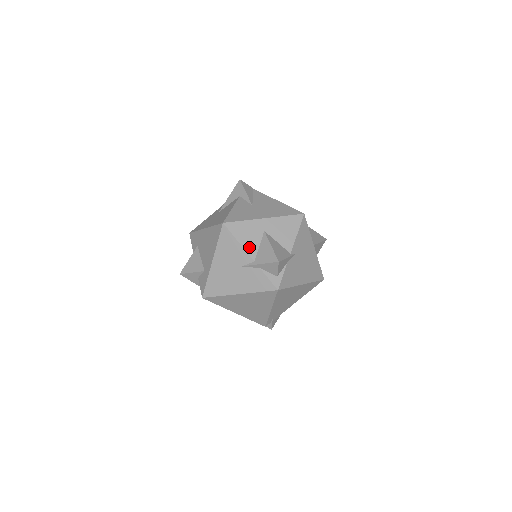
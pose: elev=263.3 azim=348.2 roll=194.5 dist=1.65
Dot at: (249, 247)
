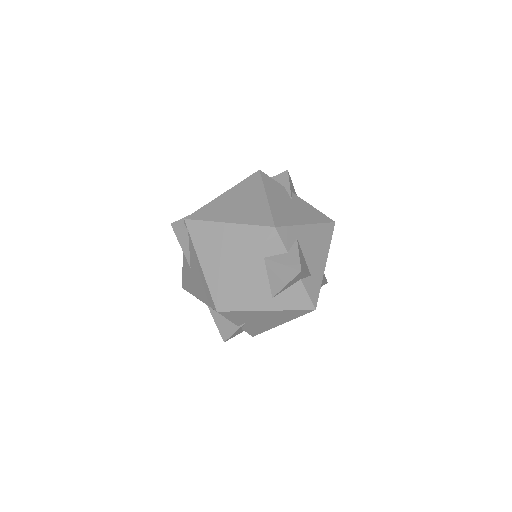
Dot at: occluded
